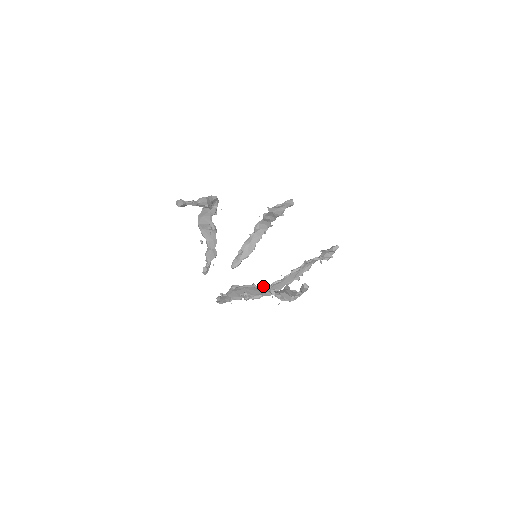
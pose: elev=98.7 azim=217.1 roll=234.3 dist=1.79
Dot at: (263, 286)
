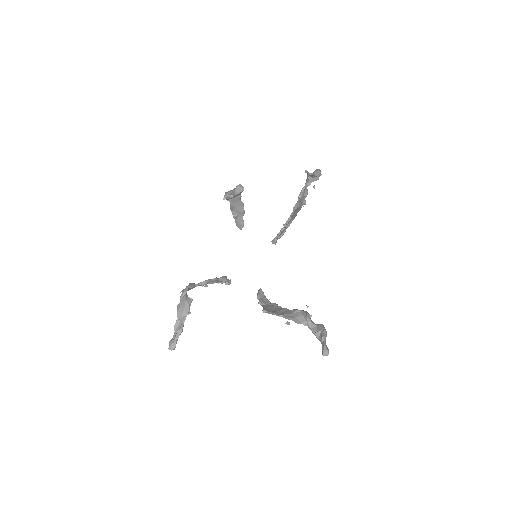
Dot at: occluded
